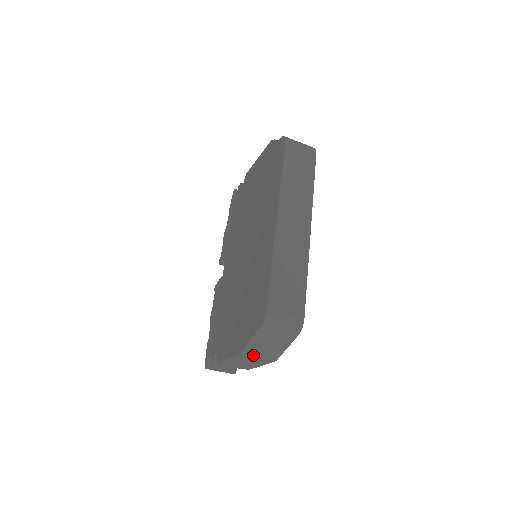
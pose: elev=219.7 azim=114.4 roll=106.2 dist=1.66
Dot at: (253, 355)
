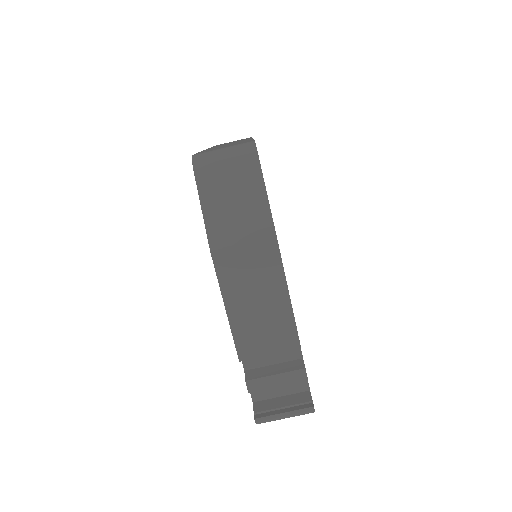
Dot at: (231, 244)
